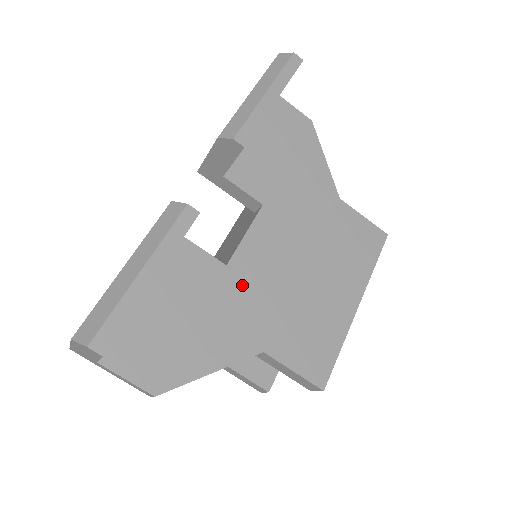
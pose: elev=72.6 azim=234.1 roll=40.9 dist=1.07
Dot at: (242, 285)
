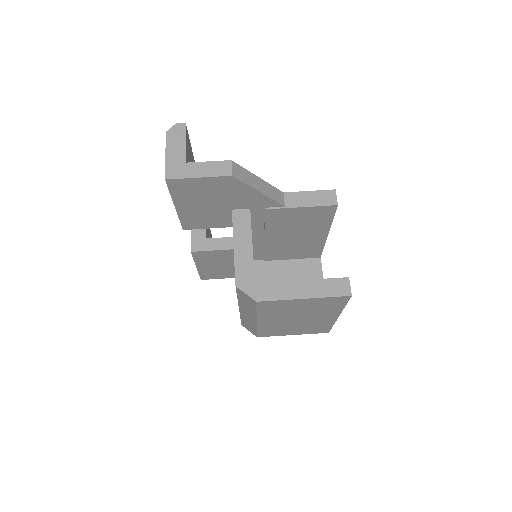
Dot at: occluded
